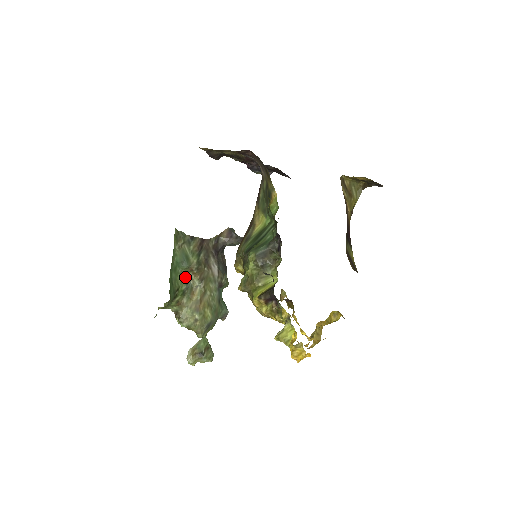
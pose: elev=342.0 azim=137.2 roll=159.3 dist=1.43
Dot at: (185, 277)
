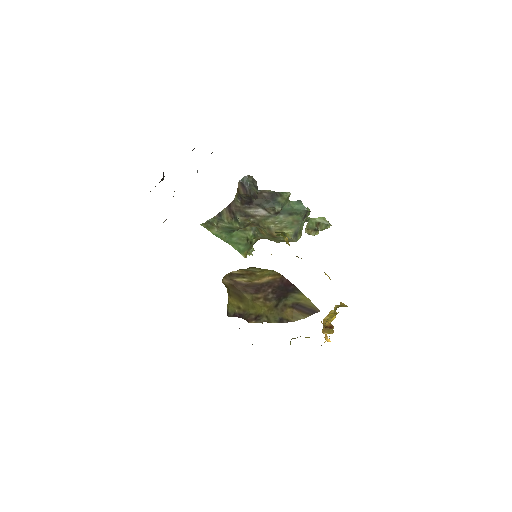
Dot at: (245, 228)
